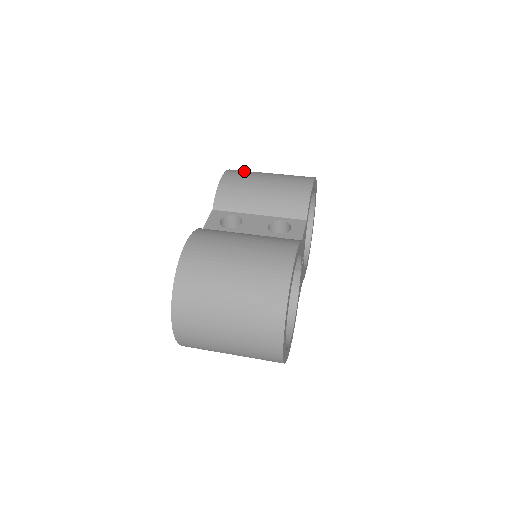
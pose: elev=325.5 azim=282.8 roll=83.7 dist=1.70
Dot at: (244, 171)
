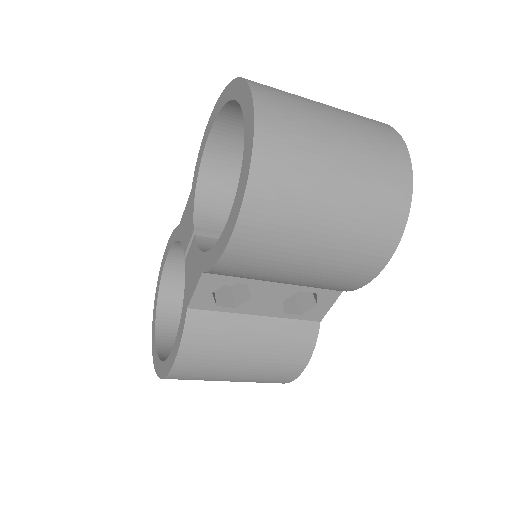
Dot at: occluded
